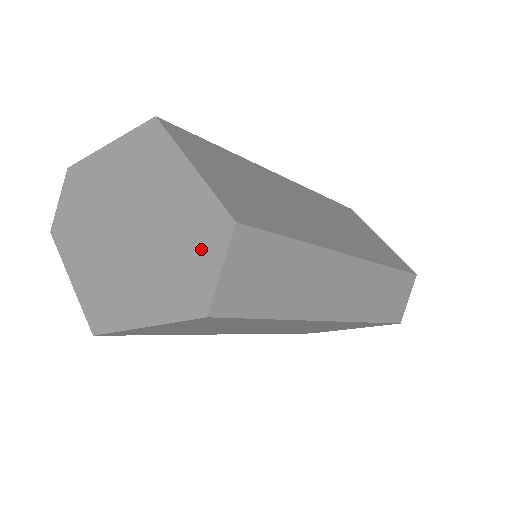
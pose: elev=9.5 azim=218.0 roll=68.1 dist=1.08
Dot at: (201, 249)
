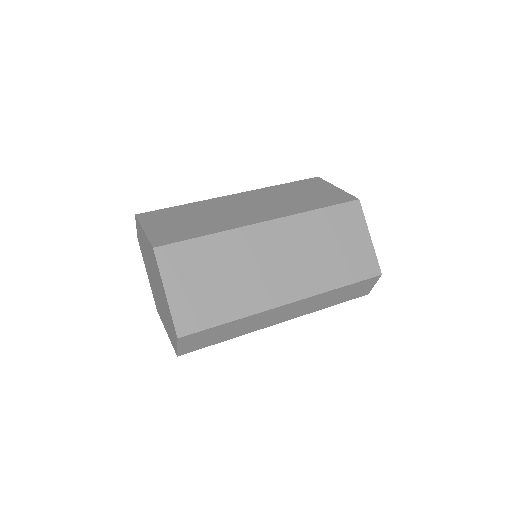
Dot at: (172, 332)
